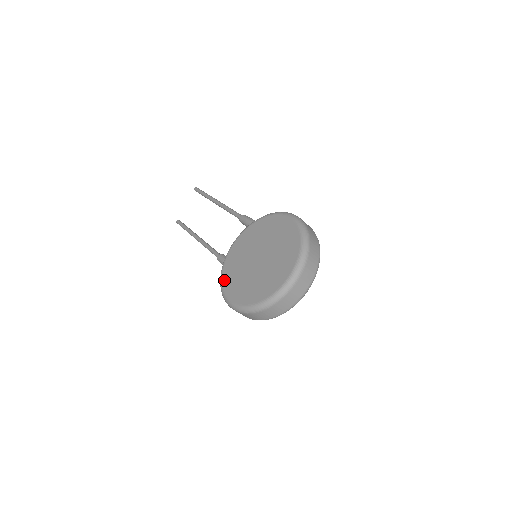
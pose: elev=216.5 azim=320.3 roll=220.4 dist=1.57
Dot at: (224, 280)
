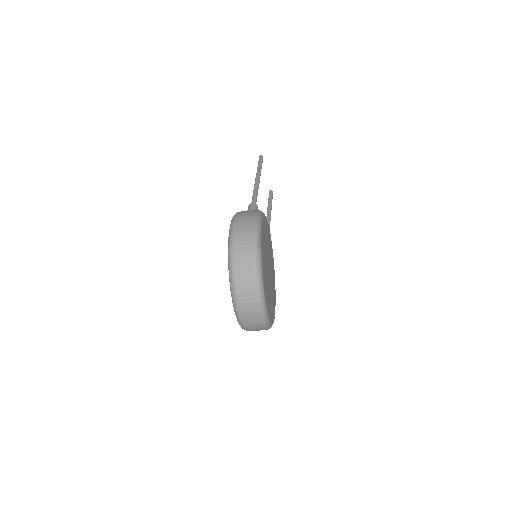
Dot at: occluded
